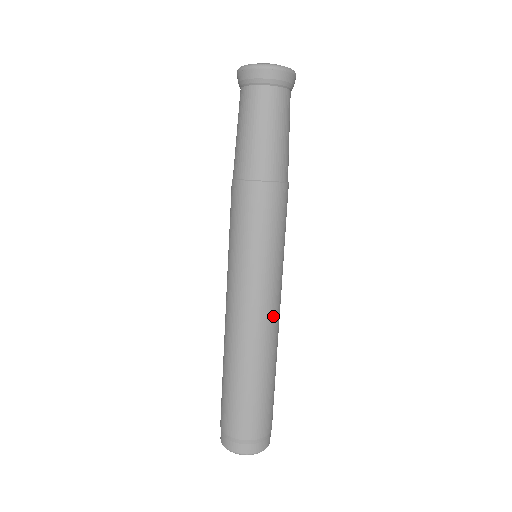
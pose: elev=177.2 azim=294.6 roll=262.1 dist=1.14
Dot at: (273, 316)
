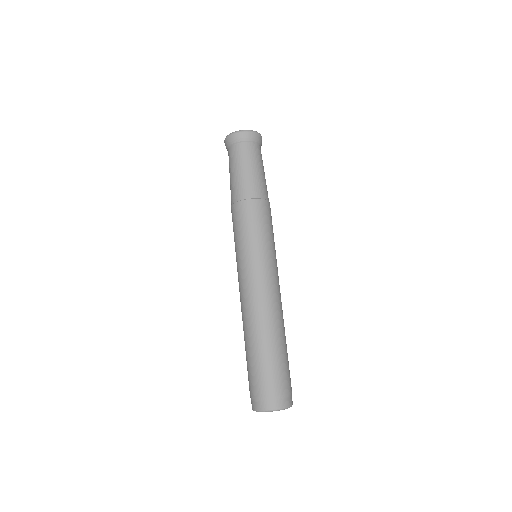
Dot at: (271, 293)
